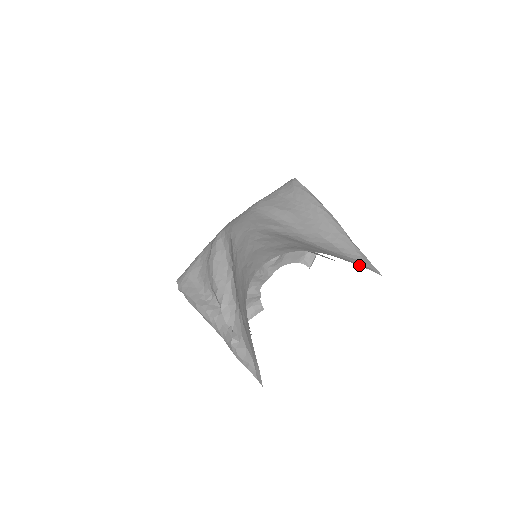
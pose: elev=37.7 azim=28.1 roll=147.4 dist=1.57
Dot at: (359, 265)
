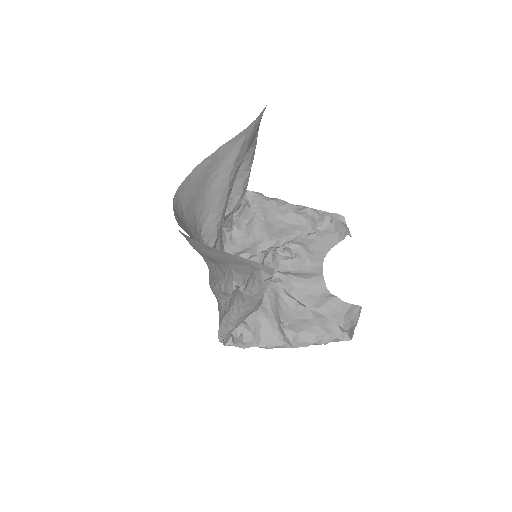
Dot at: occluded
